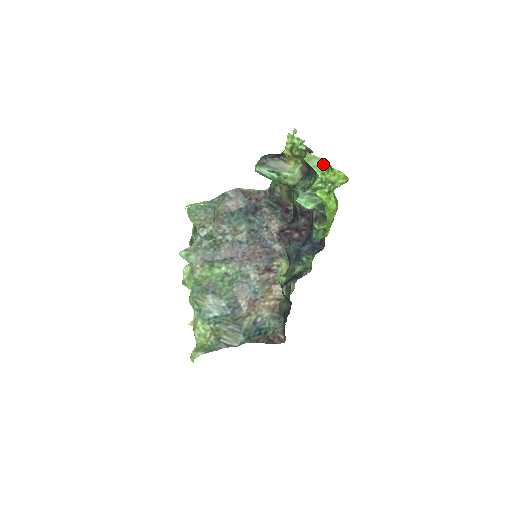
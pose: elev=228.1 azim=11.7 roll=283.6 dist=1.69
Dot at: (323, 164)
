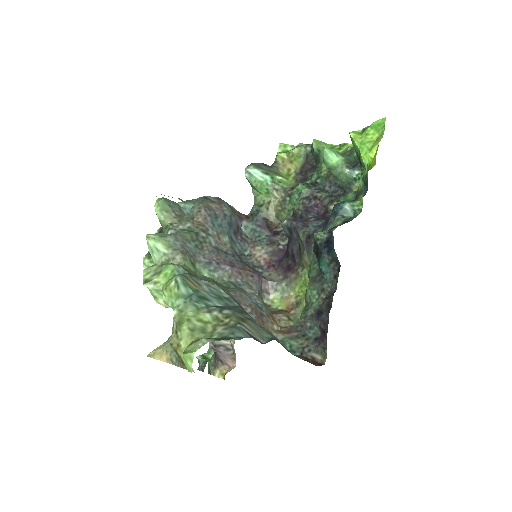
Dot at: (331, 147)
